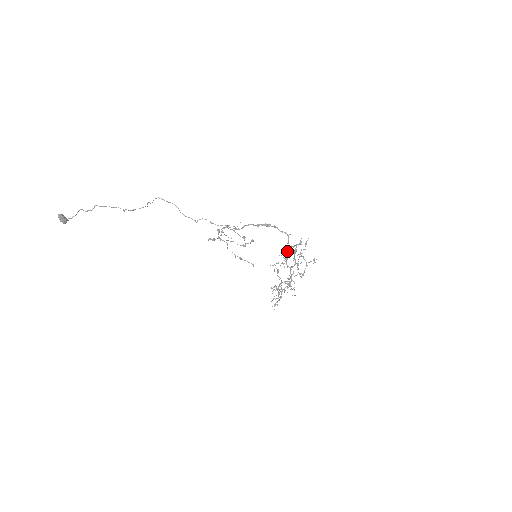
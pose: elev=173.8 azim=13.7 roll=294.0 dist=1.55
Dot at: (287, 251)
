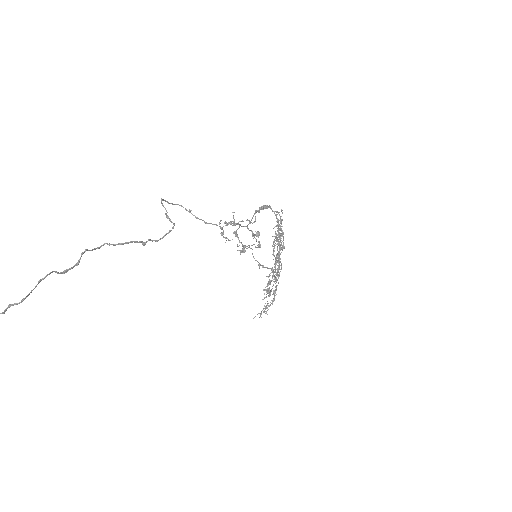
Dot at: (276, 237)
